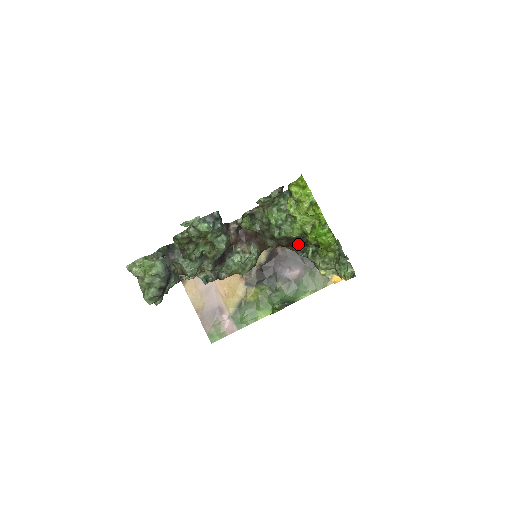
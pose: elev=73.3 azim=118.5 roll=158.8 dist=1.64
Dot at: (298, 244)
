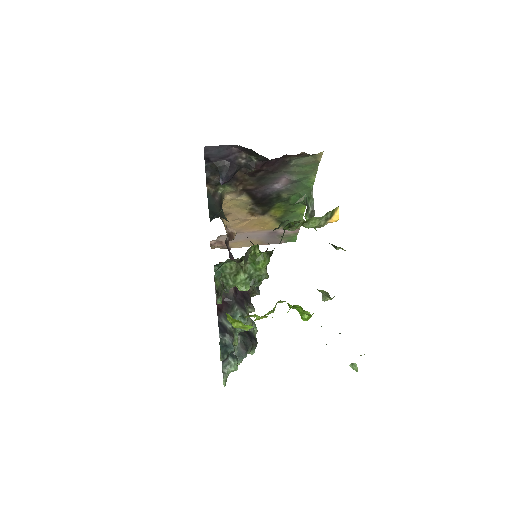
Dot at: occluded
